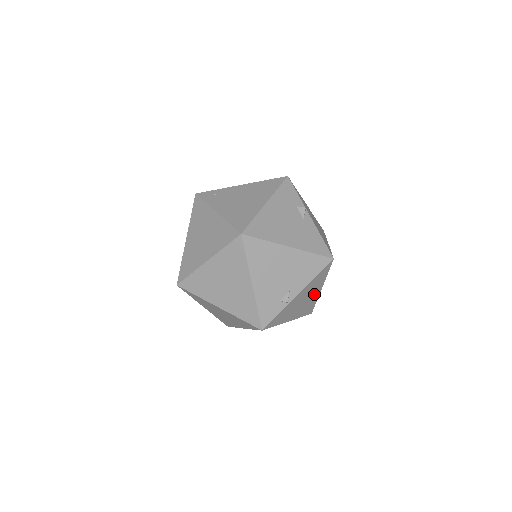
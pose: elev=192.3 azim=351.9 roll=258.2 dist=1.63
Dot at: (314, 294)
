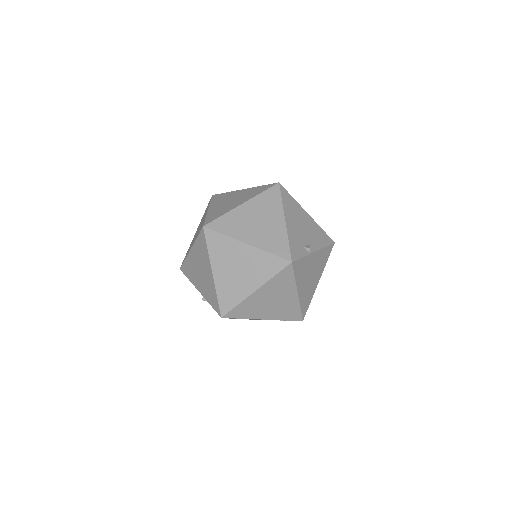
Dot at: (315, 281)
